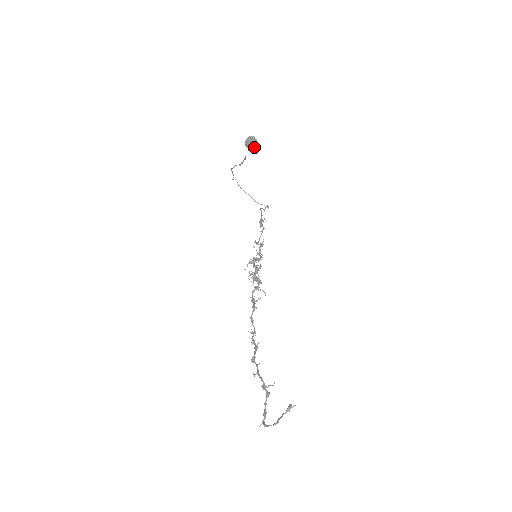
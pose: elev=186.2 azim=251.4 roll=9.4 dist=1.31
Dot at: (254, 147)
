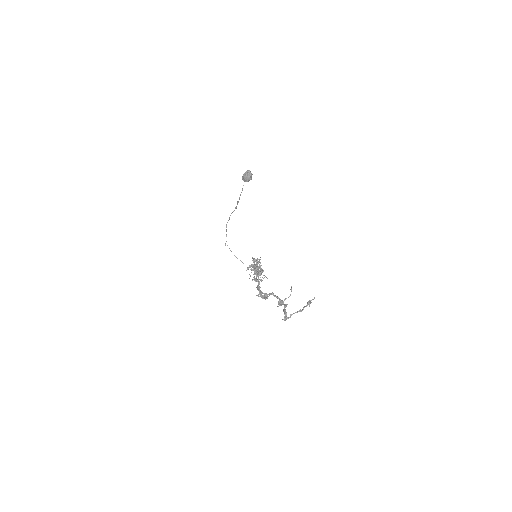
Dot at: (250, 179)
